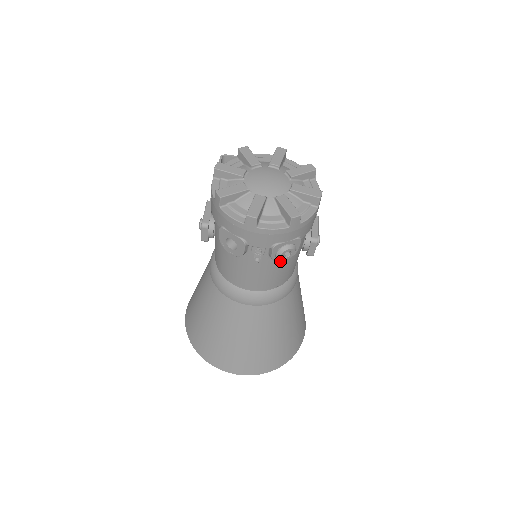
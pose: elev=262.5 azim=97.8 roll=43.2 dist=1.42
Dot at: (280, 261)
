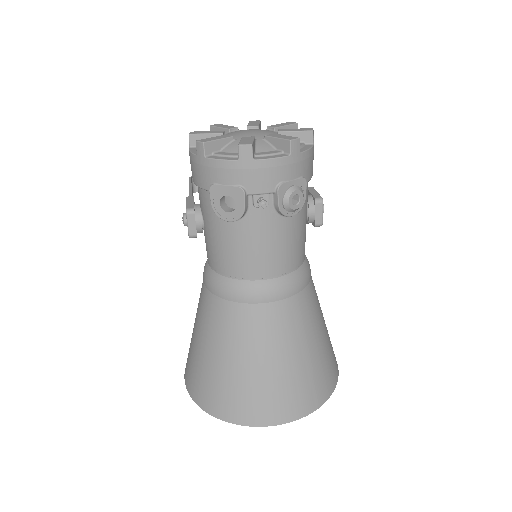
Dot at: (289, 215)
